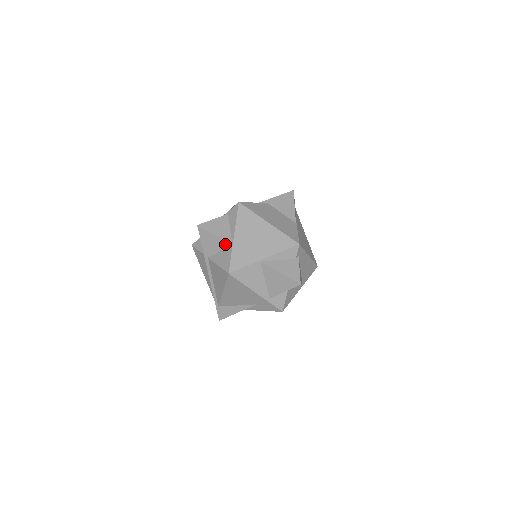
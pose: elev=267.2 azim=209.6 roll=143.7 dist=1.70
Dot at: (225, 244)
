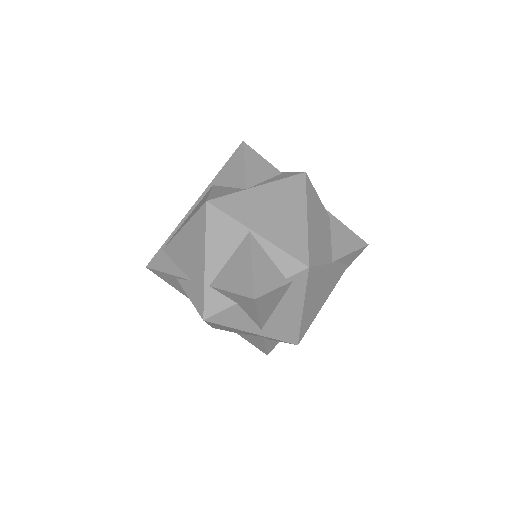
Dot at: (242, 182)
